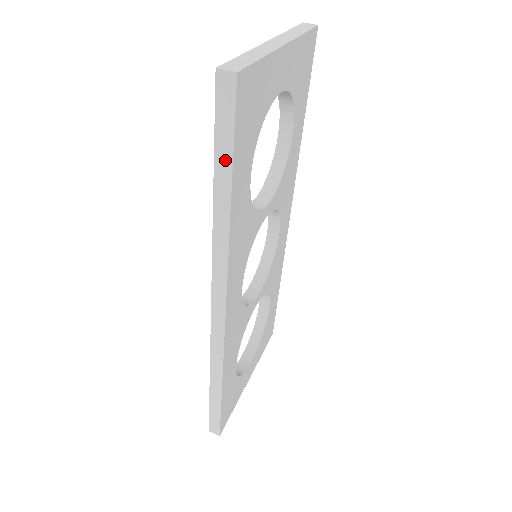
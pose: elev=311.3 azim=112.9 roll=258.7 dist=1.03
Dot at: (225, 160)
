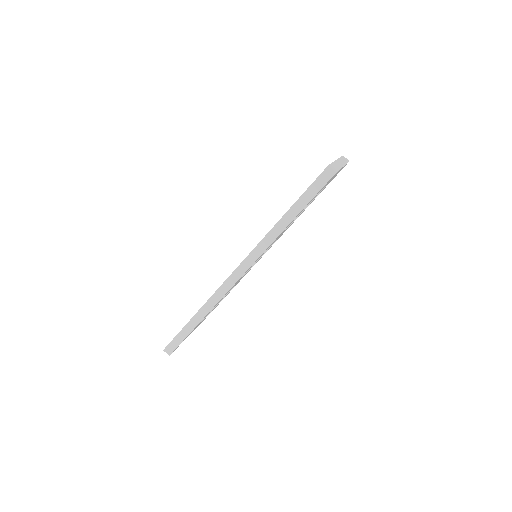
Dot at: (304, 202)
